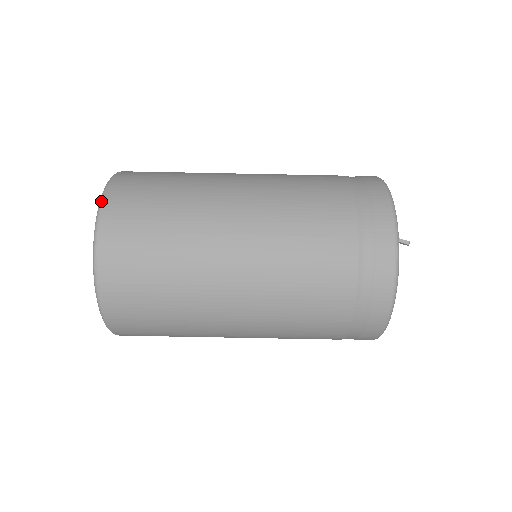
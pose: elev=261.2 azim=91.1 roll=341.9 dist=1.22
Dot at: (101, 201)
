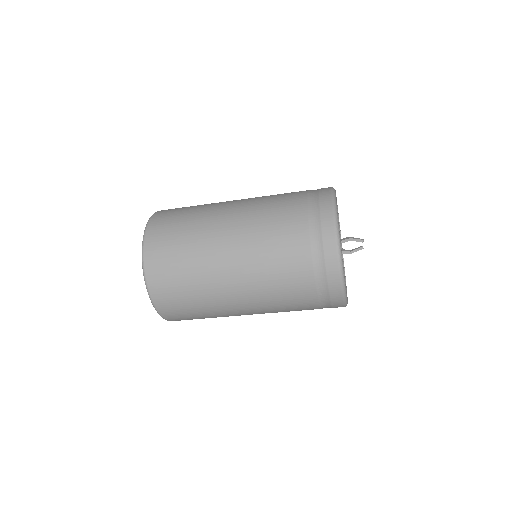
Dot at: (143, 264)
